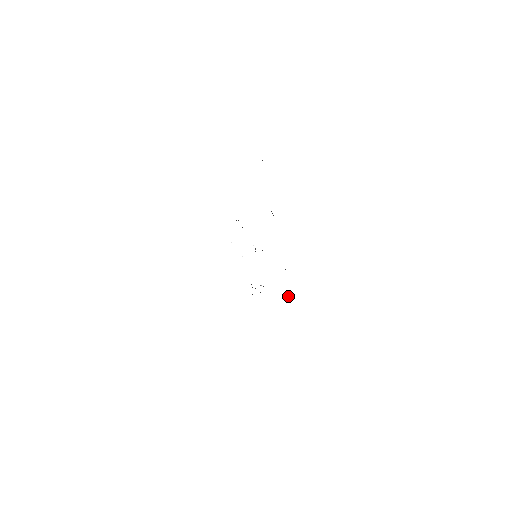
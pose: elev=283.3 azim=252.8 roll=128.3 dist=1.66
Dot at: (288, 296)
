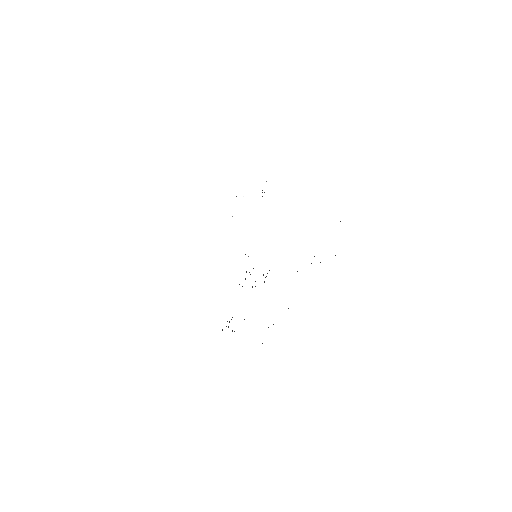
Dot at: occluded
